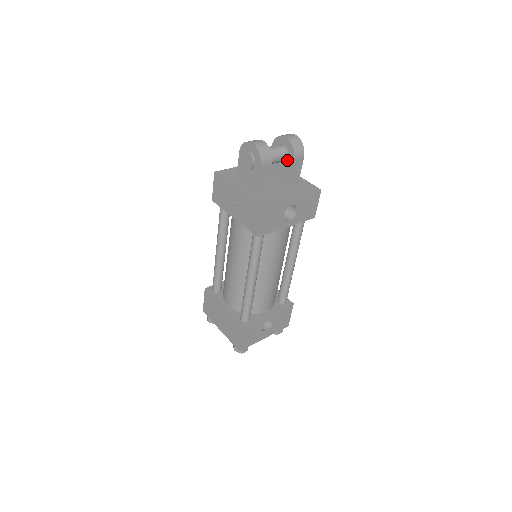
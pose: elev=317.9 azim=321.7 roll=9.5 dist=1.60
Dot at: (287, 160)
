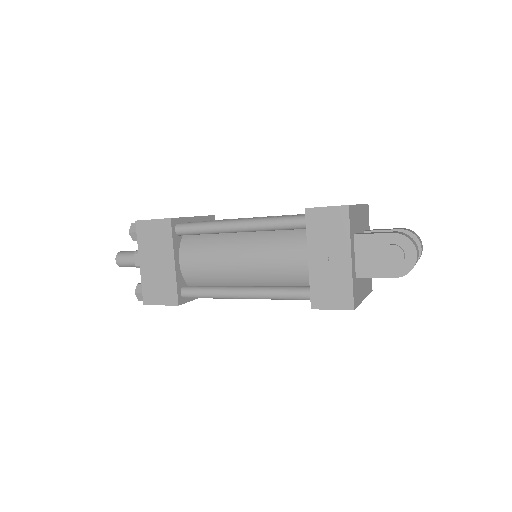
Dot at: occluded
